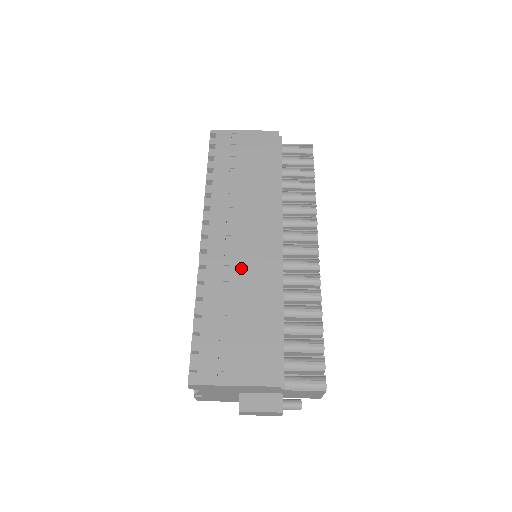
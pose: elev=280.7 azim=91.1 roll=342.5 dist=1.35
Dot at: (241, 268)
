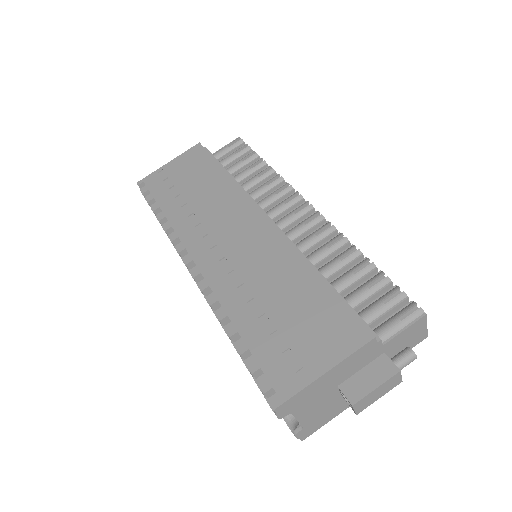
Dot at: (246, 264)
